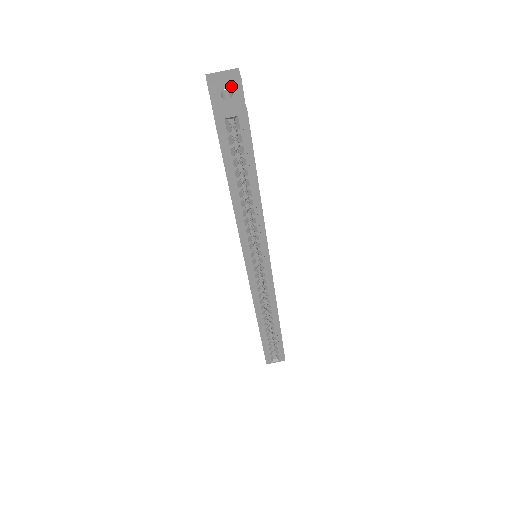
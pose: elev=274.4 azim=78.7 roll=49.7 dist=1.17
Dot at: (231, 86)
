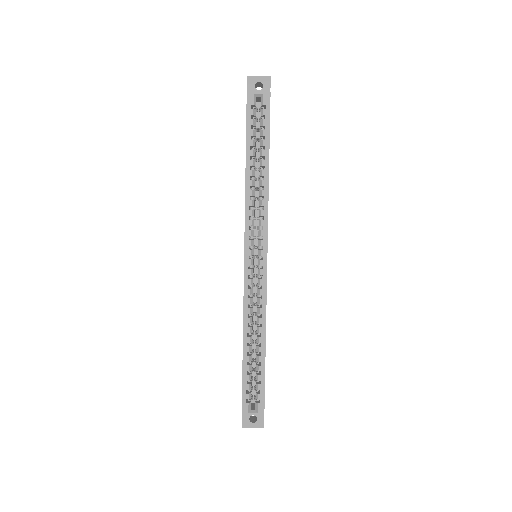
Dot at: (263, 81)
